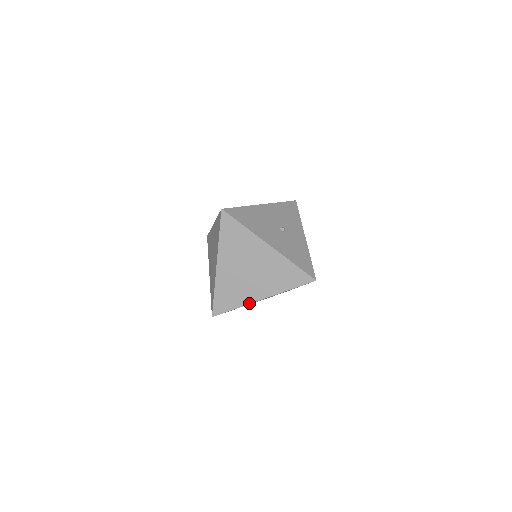
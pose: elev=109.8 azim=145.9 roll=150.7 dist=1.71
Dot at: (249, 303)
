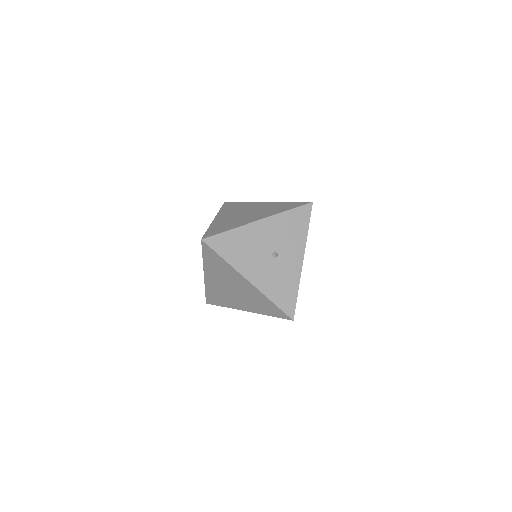
Dot at: (235, 308)
